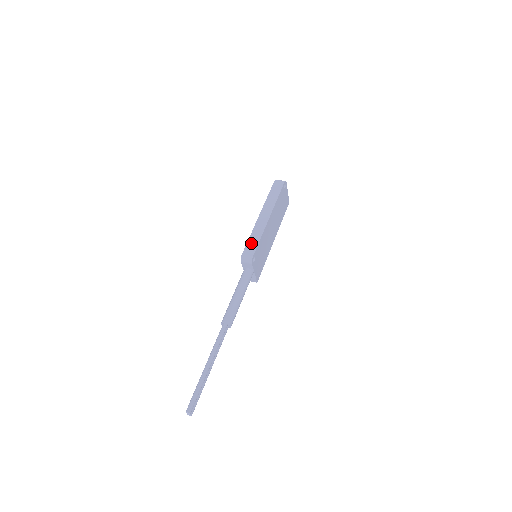
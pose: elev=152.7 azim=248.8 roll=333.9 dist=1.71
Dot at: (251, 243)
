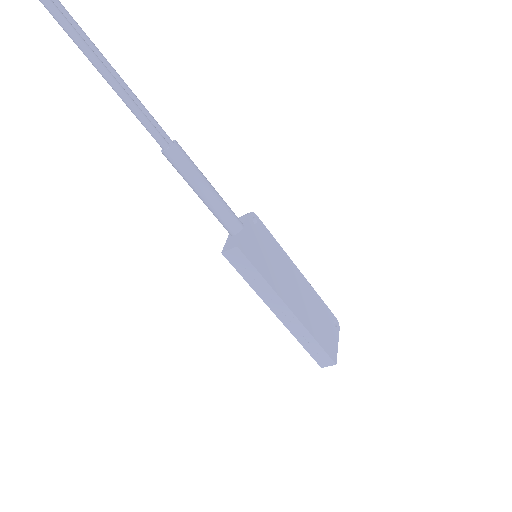
Dot at: occluded
